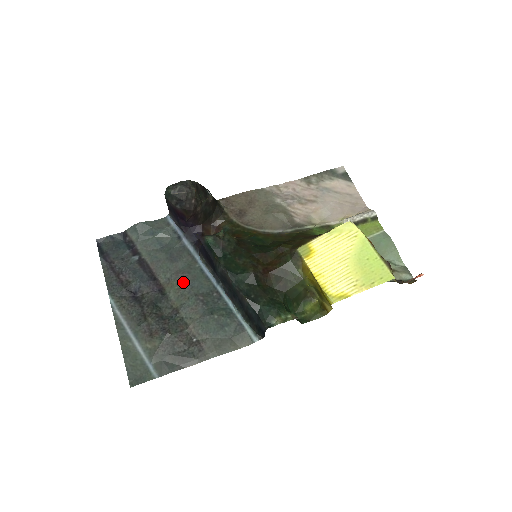
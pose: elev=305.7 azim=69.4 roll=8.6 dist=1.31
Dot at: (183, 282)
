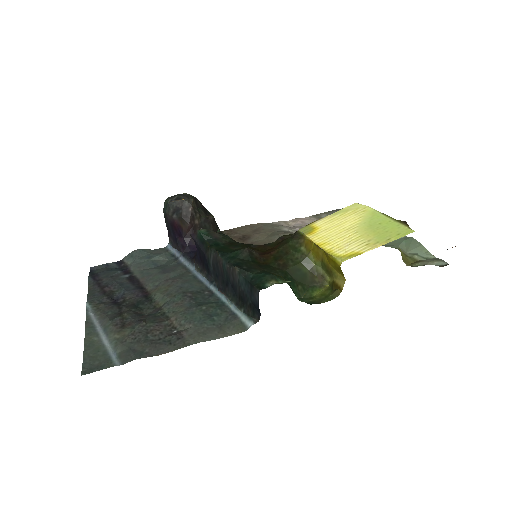
Dot at: (172, 285)
